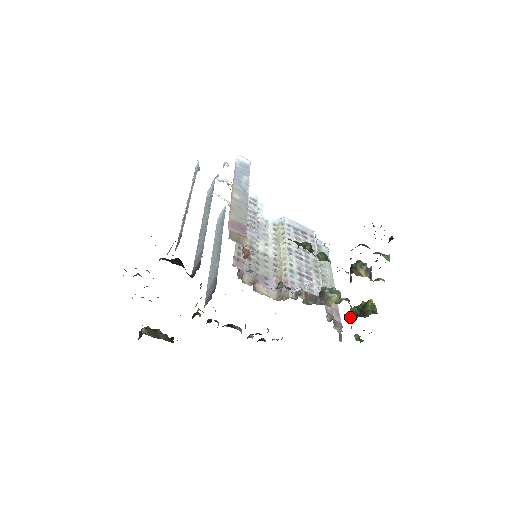
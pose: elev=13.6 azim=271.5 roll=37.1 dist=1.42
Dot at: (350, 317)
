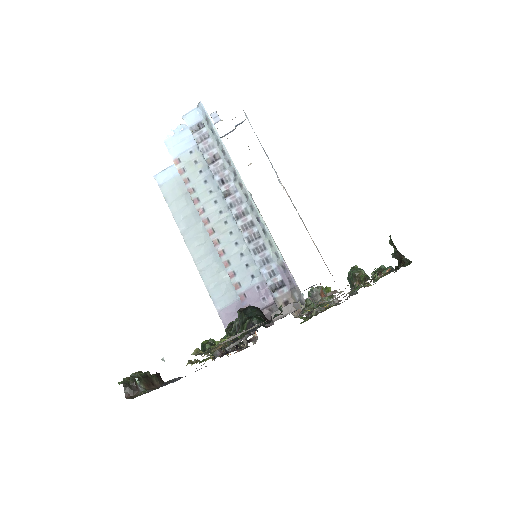
Dot at: occluded
